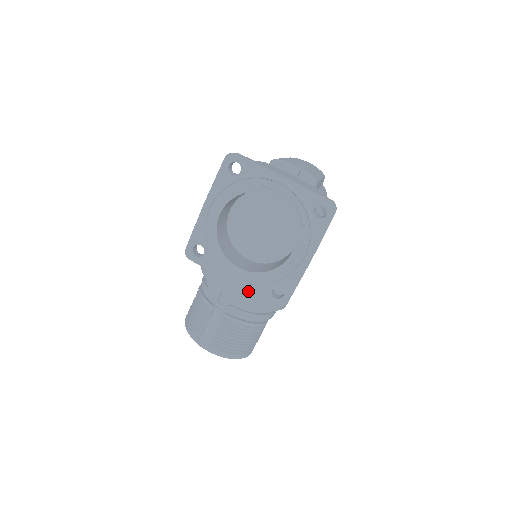
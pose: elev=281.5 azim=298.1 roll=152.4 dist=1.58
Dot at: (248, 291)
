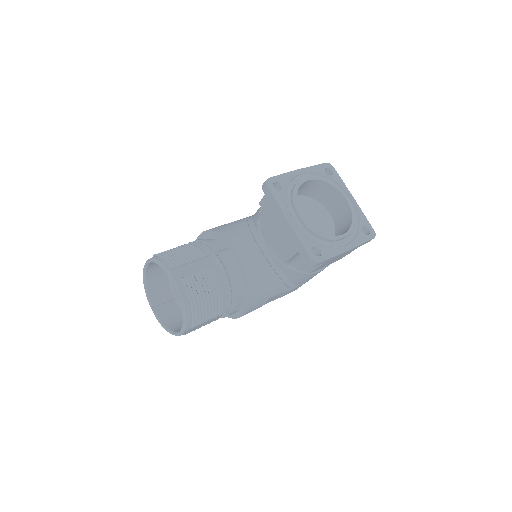
Dot at: (296, 234)
